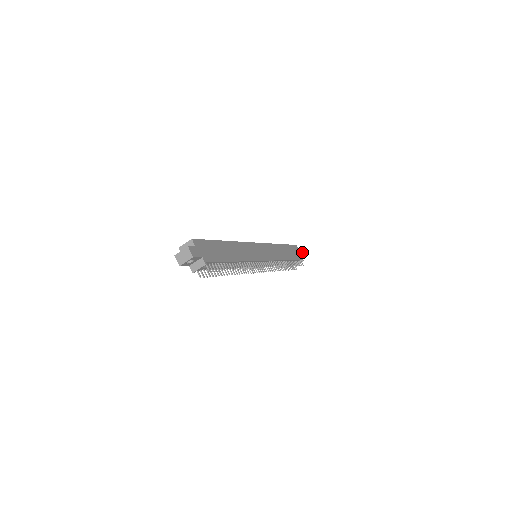
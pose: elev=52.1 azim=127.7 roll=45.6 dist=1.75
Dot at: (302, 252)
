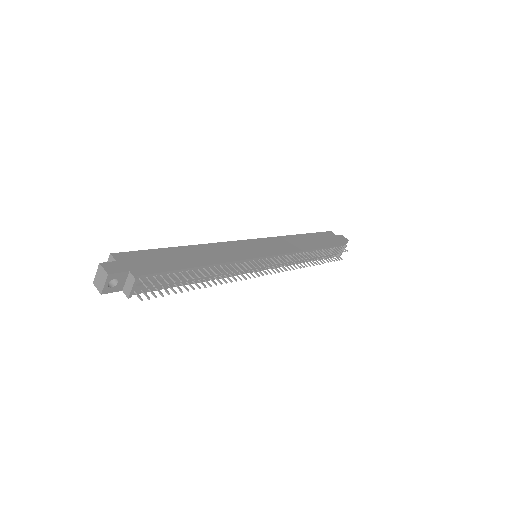
Dot at: (343, 237)
